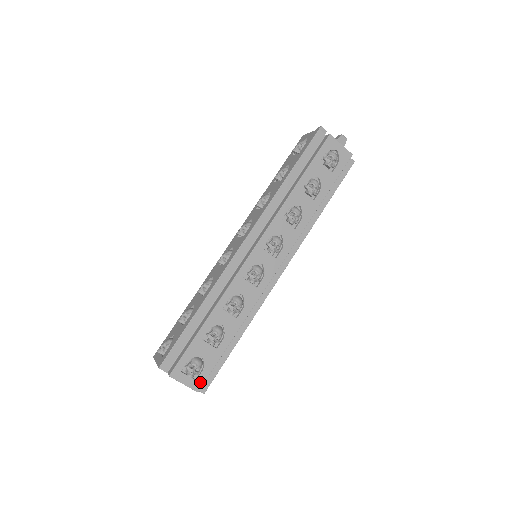
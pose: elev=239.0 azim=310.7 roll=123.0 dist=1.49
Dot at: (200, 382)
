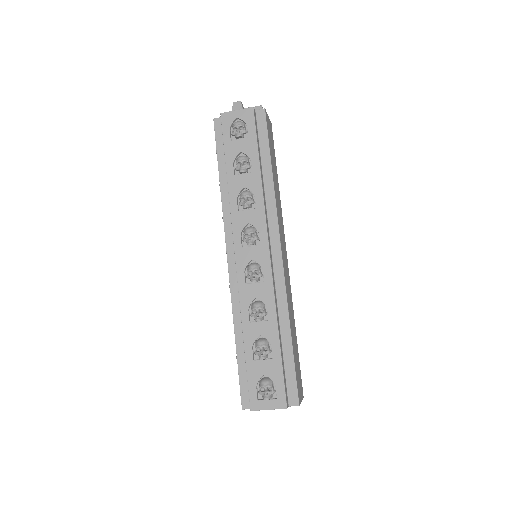
Dot at: (281, 398)
